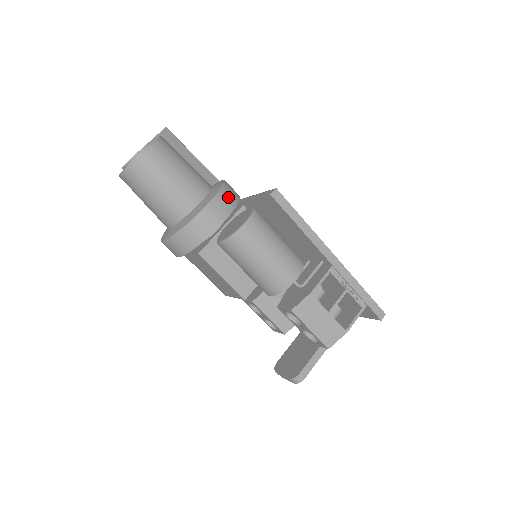
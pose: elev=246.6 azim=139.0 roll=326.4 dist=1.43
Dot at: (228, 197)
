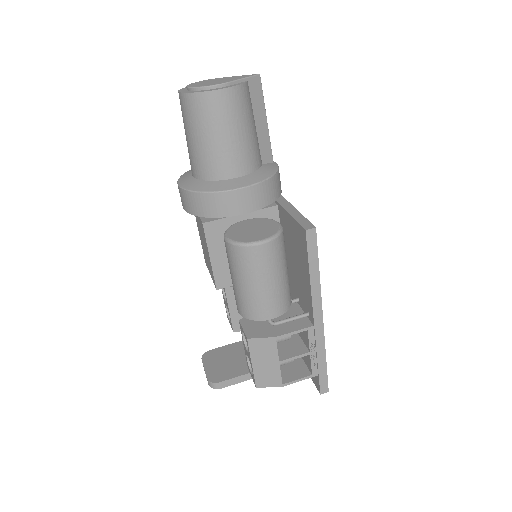
Dot at: (268, 191)
